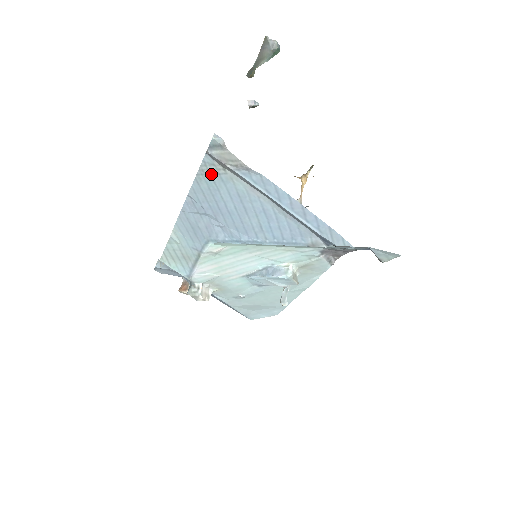
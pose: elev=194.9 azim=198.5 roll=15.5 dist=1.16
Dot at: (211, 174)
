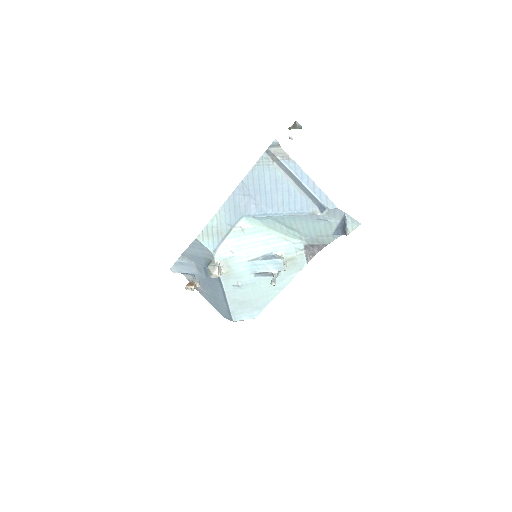
Dot at: (264, 165)
